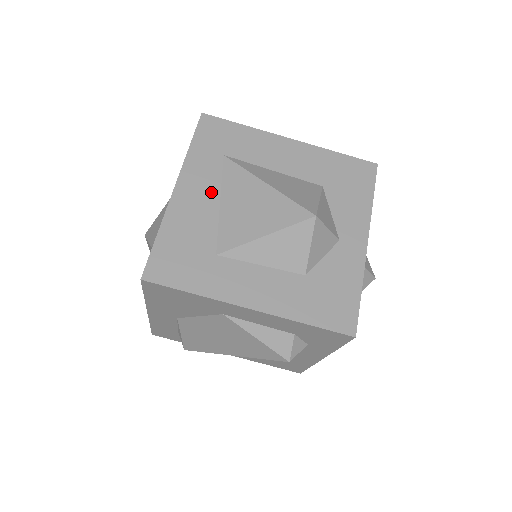
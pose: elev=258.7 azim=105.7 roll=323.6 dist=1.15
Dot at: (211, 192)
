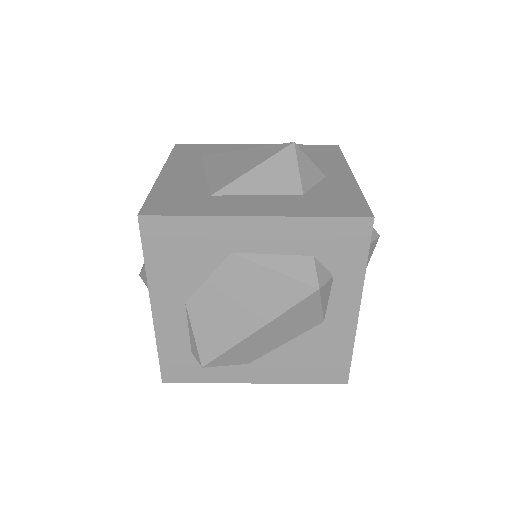
Dot at: (195, 171)
